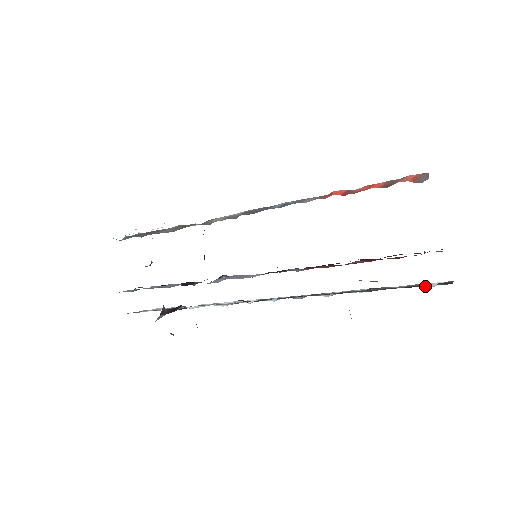
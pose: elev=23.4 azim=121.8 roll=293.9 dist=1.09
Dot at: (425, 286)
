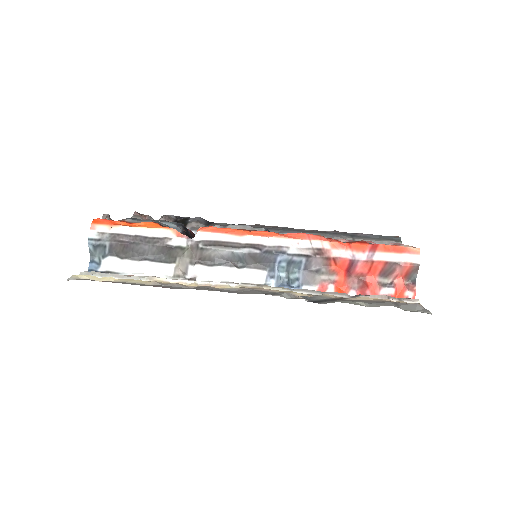
Dot at: occluded
